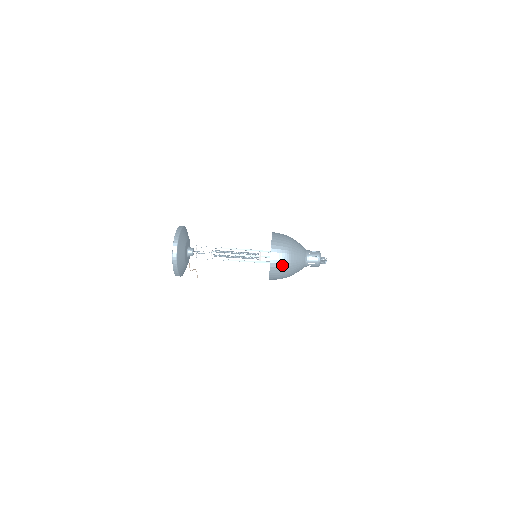
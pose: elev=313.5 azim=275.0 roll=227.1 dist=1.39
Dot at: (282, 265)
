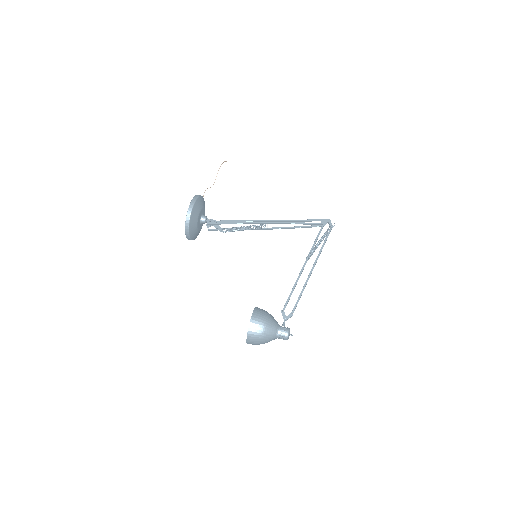
Dot at: (256, 344)
